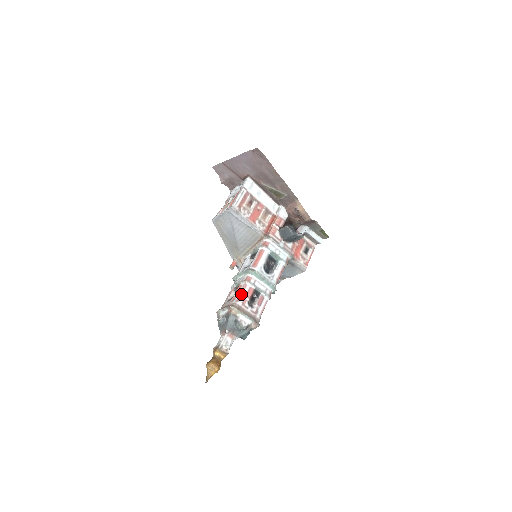
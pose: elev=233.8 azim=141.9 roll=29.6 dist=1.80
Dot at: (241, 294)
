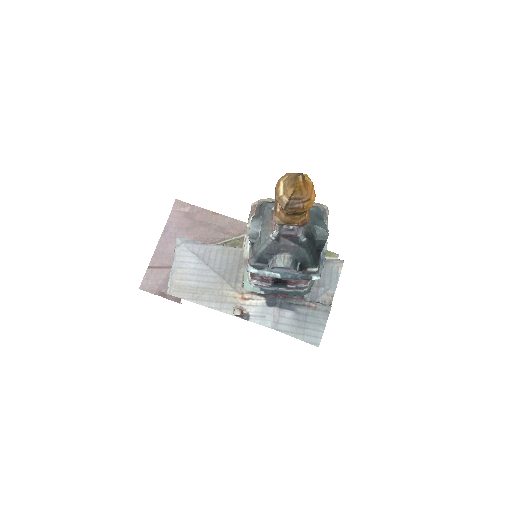
Dot at: occluded
